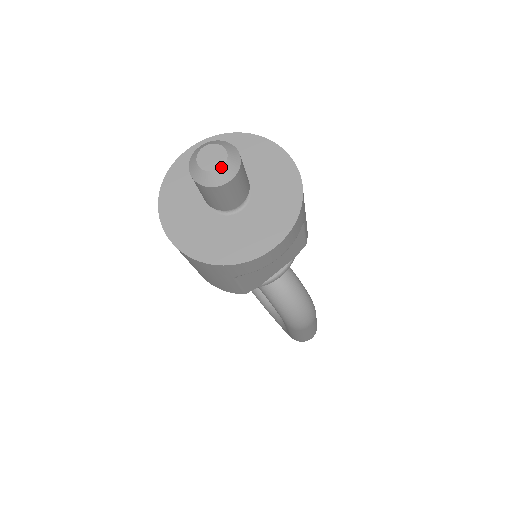
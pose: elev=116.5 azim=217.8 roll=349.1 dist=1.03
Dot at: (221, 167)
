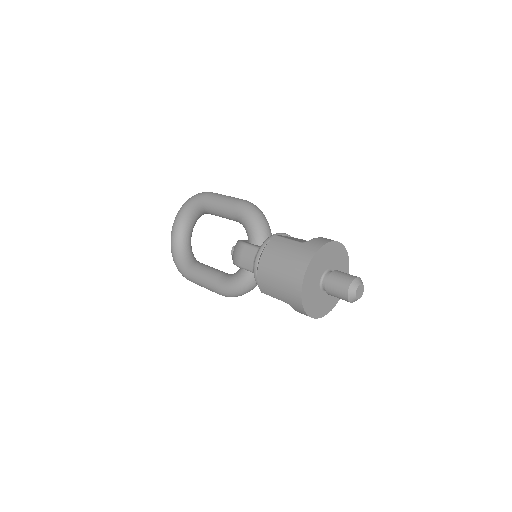
Dot at: occluded
